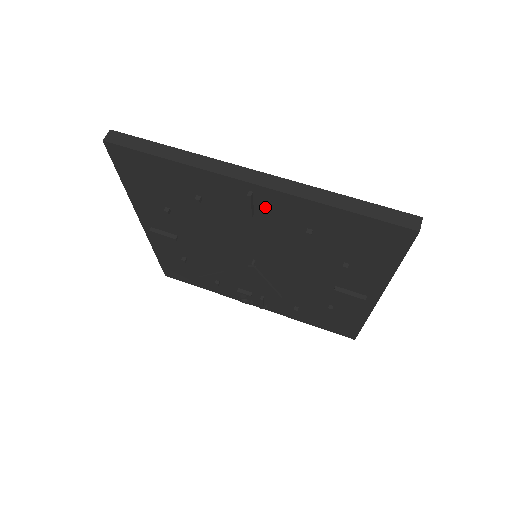
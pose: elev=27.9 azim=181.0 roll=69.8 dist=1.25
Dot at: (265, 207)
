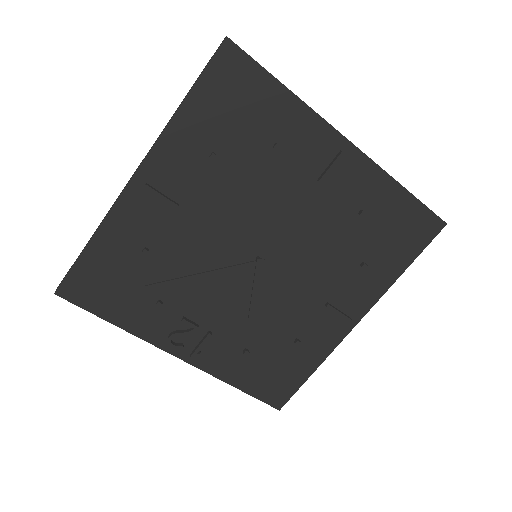
Dot at: (339, 175)
